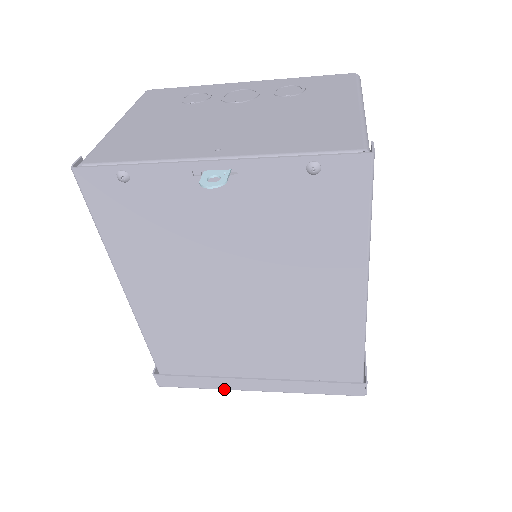
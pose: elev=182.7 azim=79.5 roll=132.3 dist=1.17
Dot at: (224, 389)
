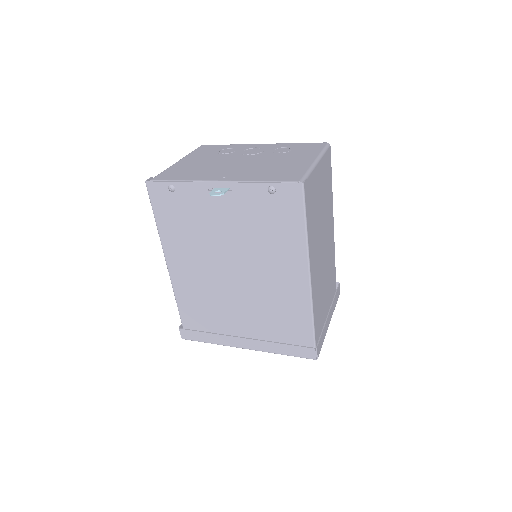
Dot at: (223, 345)
